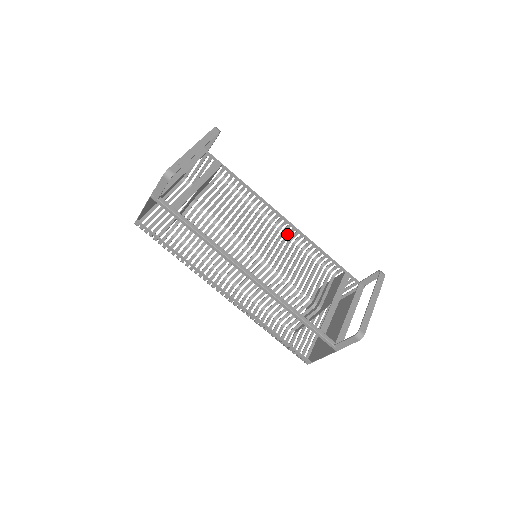
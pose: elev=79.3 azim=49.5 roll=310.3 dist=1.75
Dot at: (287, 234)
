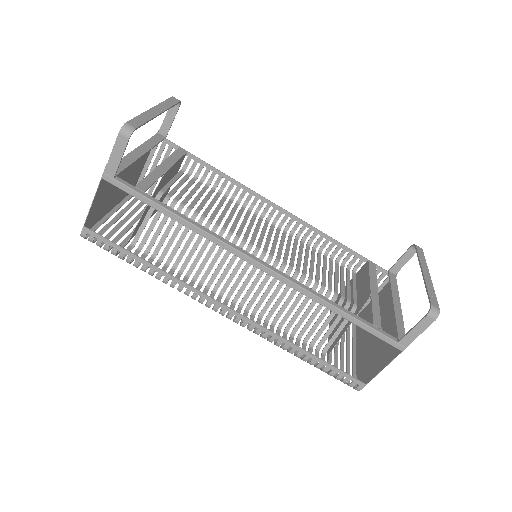
Dot at: (285, 229)
